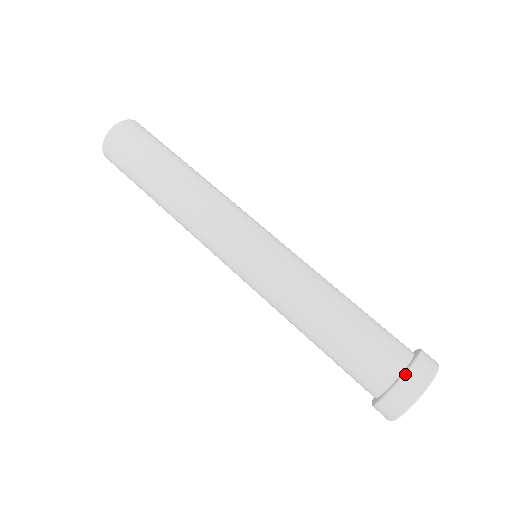
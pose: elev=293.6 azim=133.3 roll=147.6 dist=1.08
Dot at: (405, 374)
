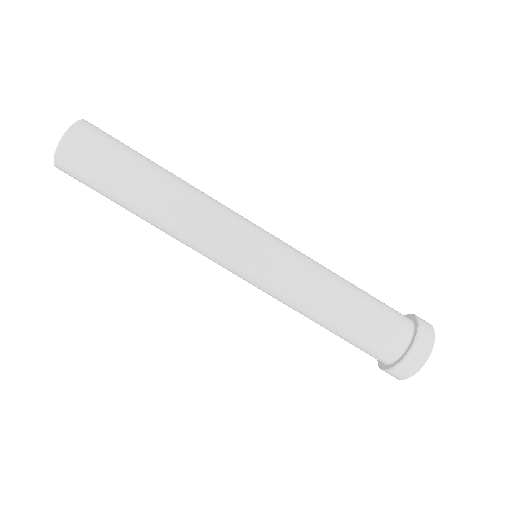
Dot at: (416, 339)
